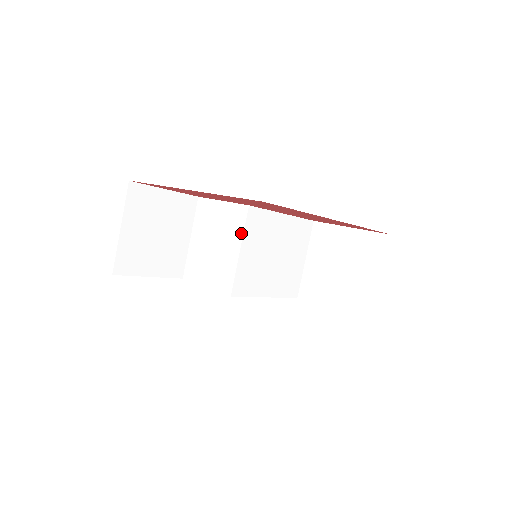
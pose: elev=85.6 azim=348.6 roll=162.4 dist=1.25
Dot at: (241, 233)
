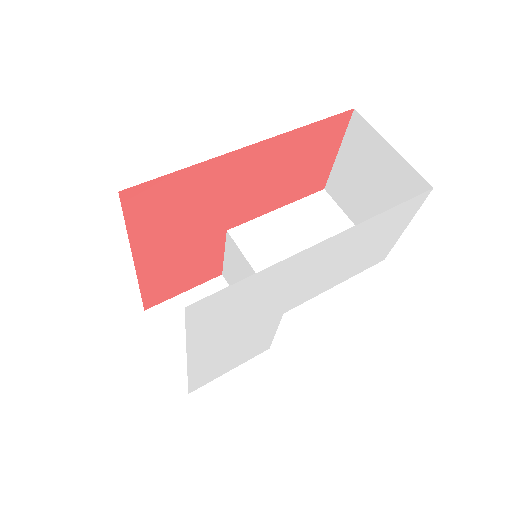
Dot at: (242, 256)
